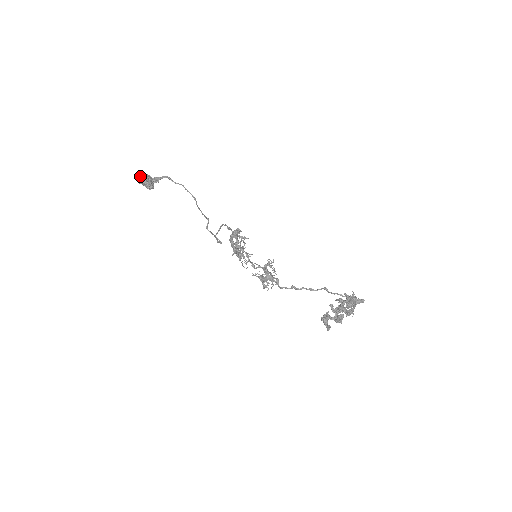
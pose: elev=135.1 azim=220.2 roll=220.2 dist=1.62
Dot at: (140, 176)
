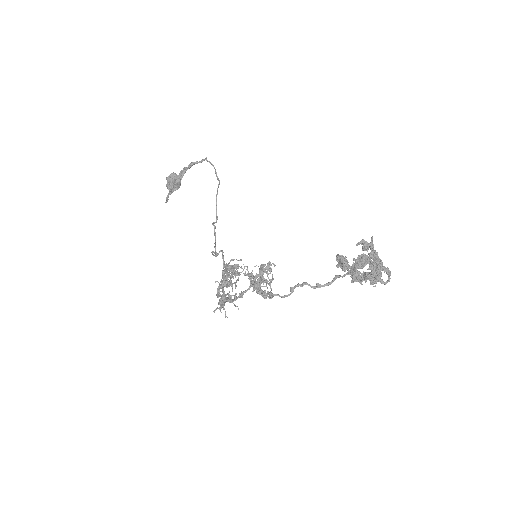
Dot at: (173, 172)
